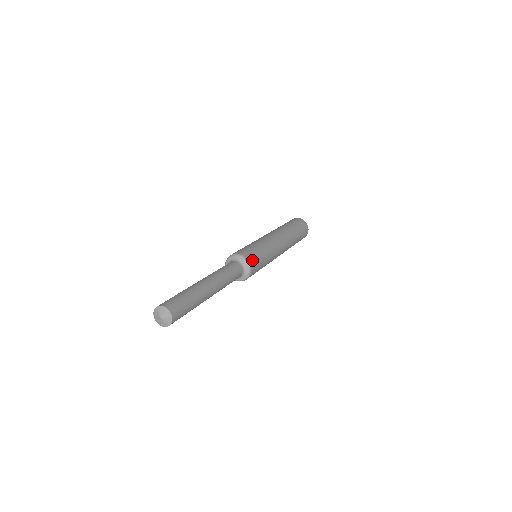
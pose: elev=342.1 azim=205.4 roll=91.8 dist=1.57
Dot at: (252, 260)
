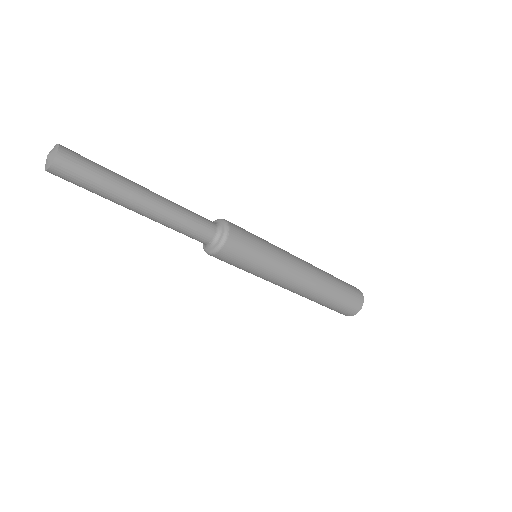
Dot at: occluded
